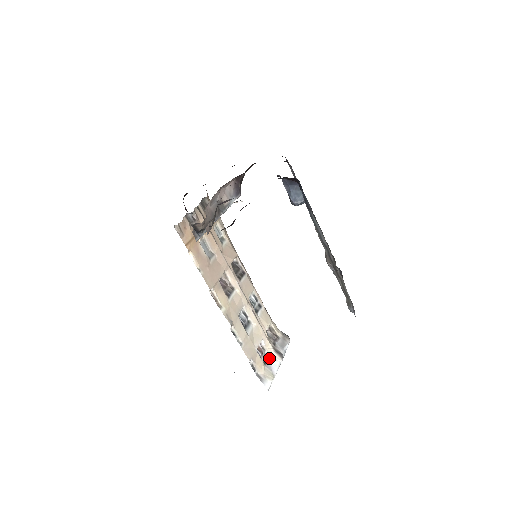
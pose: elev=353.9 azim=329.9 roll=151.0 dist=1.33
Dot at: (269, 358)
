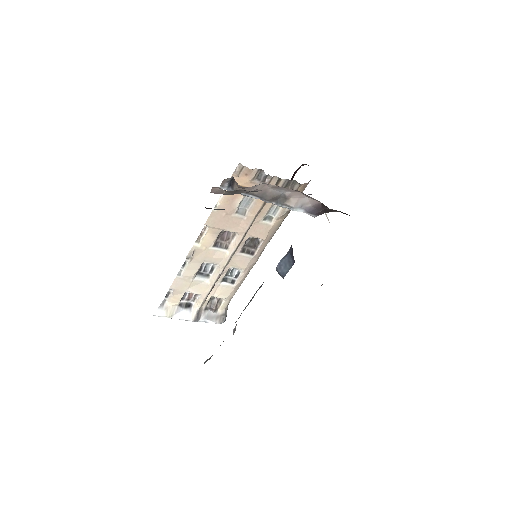
Dot at: (188, 307)
